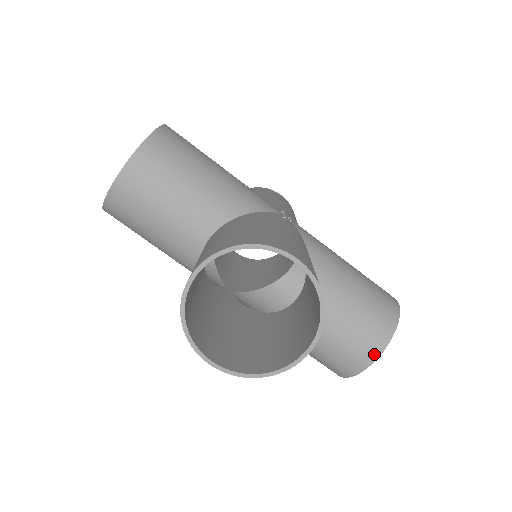
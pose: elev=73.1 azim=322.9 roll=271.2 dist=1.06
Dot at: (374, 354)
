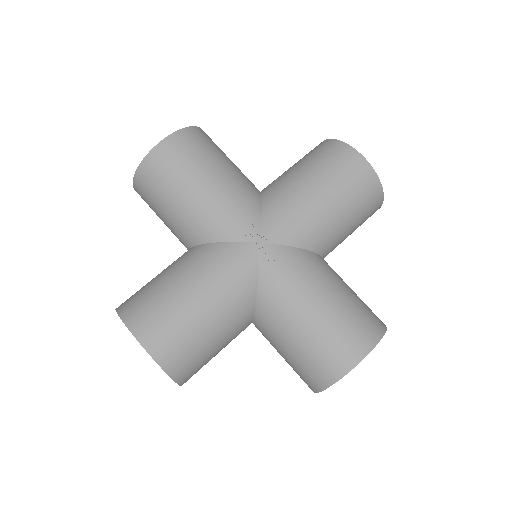
Dot at: occluded
